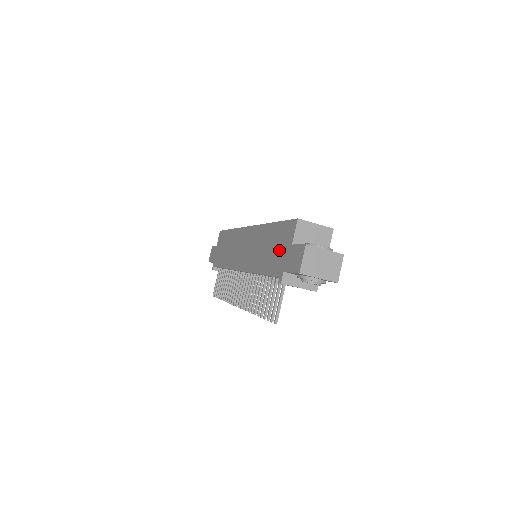
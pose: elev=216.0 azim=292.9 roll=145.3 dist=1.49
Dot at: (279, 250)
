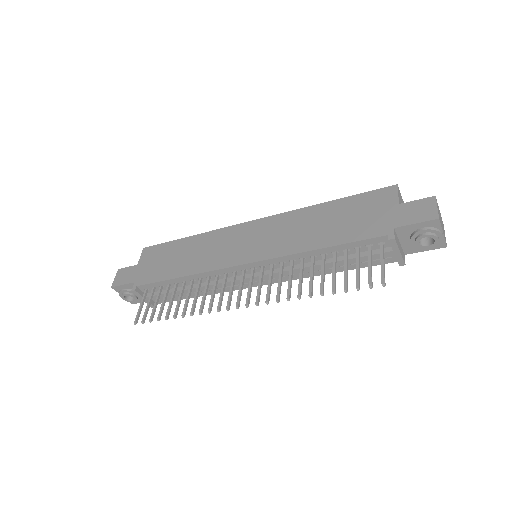
Dot at: (367, 216)
